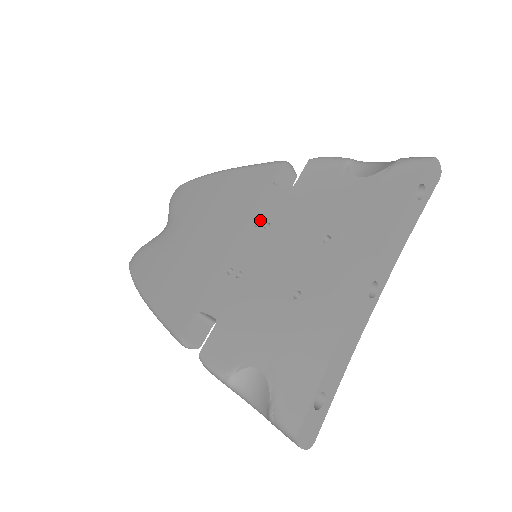
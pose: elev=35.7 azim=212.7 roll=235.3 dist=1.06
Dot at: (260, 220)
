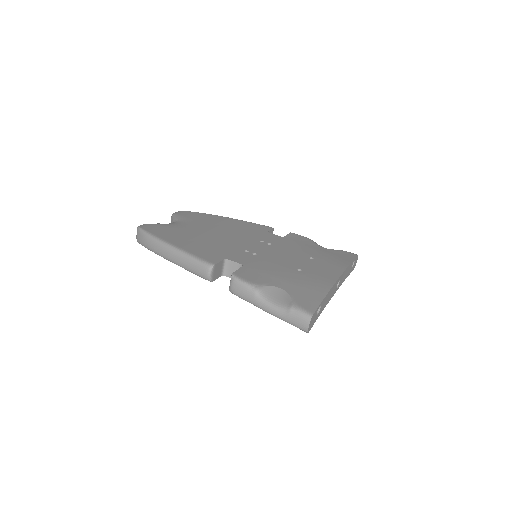
Dot at: (264, 241)
